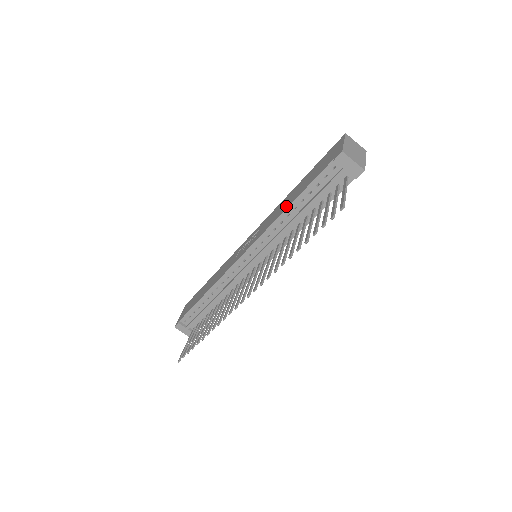
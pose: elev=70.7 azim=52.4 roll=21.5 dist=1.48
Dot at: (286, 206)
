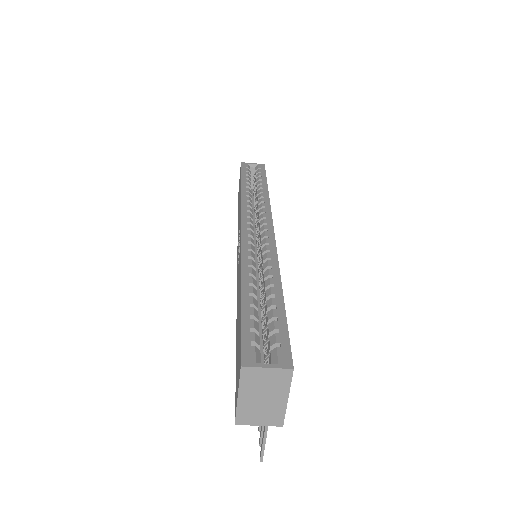
Dot at: occluded
